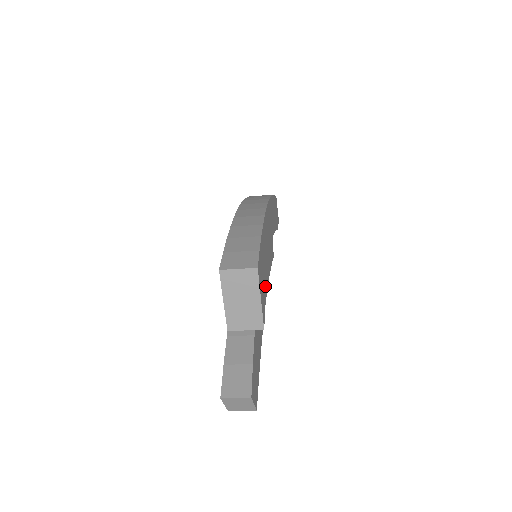
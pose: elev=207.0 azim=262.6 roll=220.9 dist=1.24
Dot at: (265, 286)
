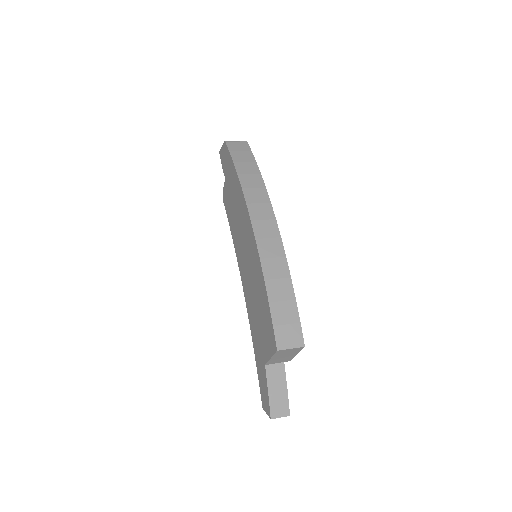
Dot at: occluded
